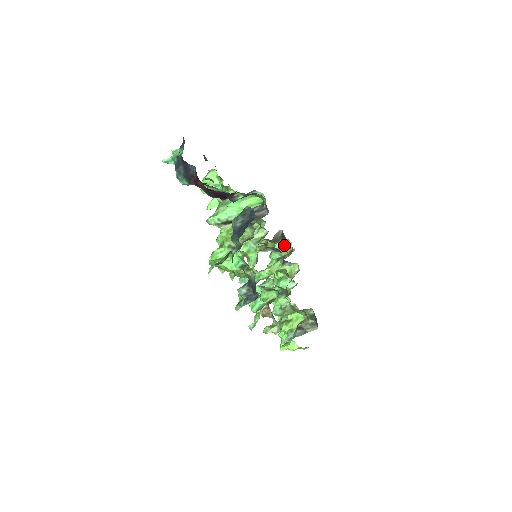
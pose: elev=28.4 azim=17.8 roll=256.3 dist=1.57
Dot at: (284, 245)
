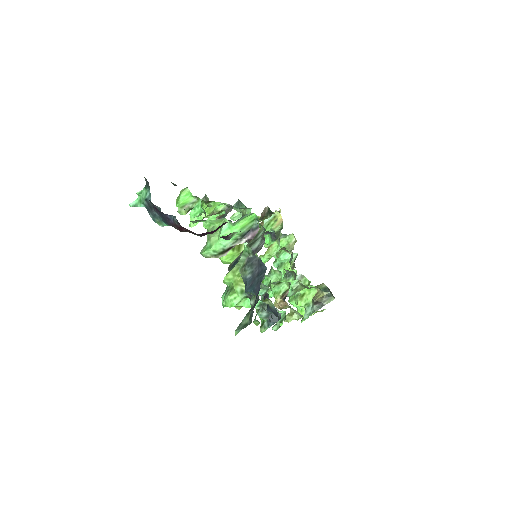
Dot at: (272, 218)
